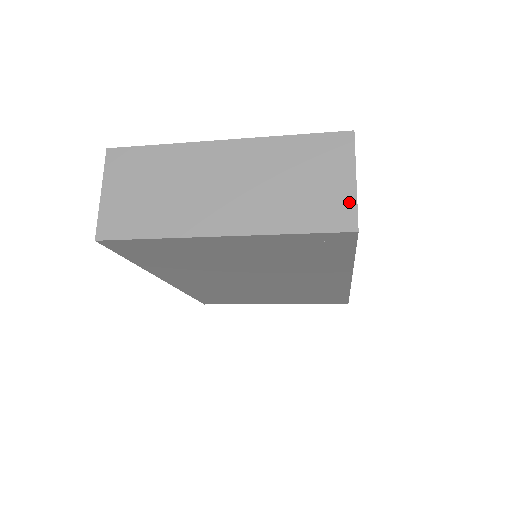
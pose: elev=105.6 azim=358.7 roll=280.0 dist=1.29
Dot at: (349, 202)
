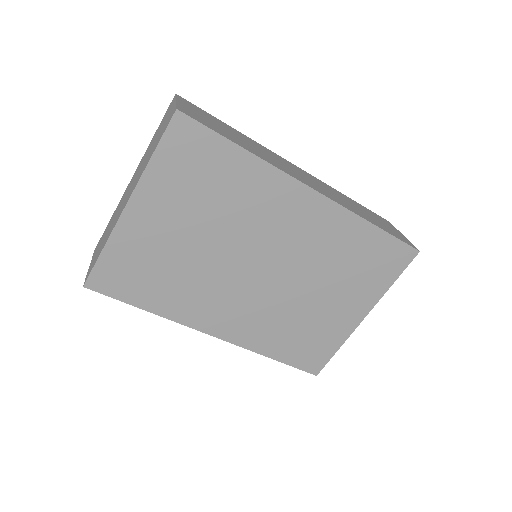
Dot at: (173, 110)
